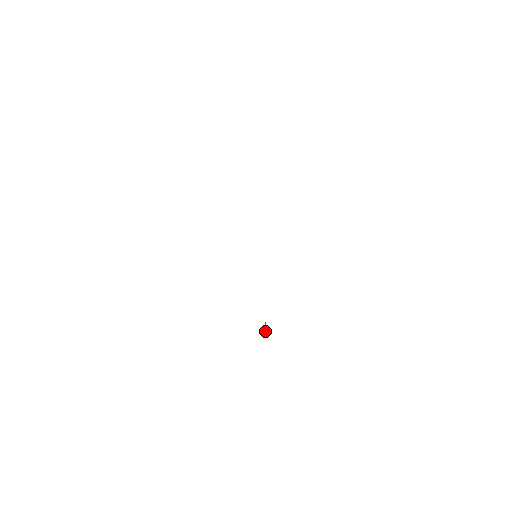
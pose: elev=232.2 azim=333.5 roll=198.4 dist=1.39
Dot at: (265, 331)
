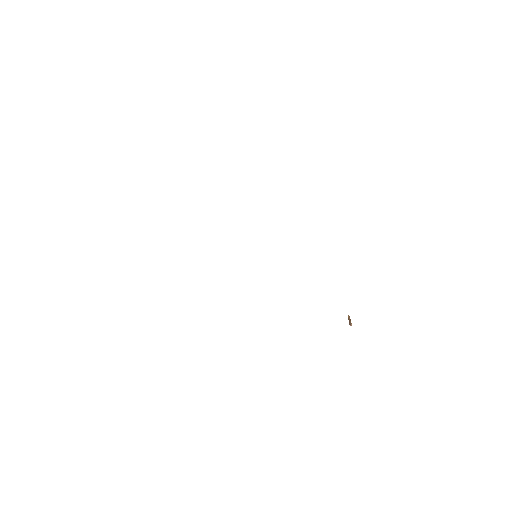
Dot at: (350, 322)
